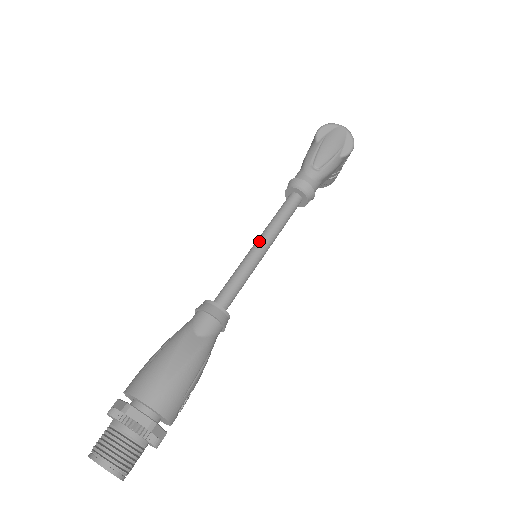
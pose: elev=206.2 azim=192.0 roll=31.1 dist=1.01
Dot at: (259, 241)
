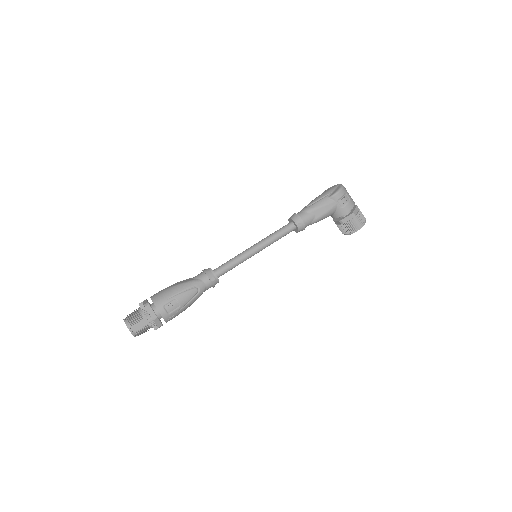
Dot at: (254, 245)
